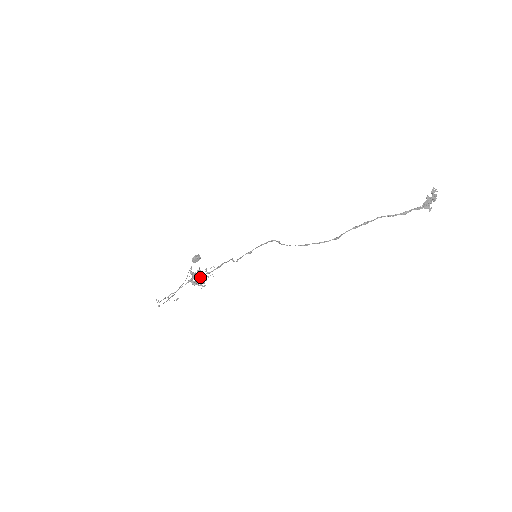
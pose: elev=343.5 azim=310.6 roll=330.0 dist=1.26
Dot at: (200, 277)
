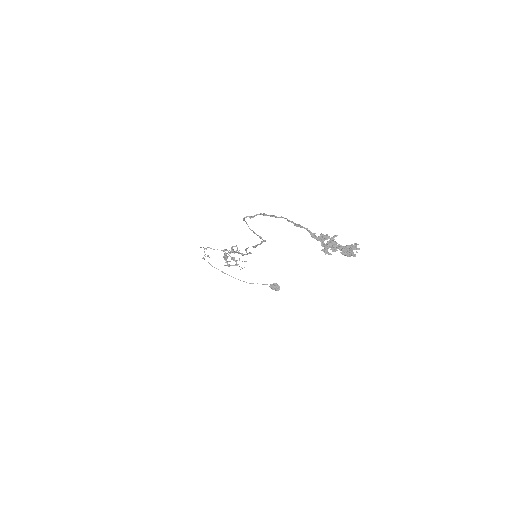
Dot at: occluded
